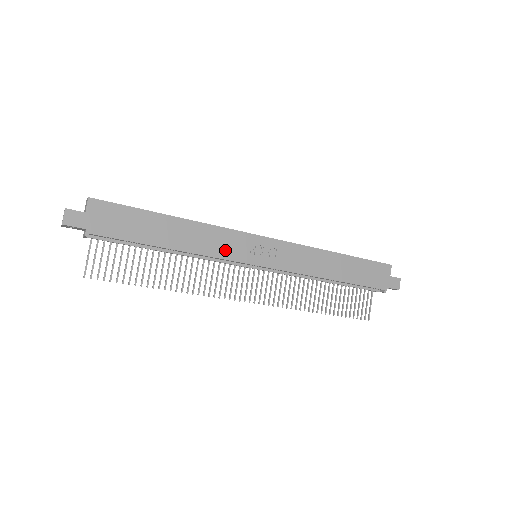
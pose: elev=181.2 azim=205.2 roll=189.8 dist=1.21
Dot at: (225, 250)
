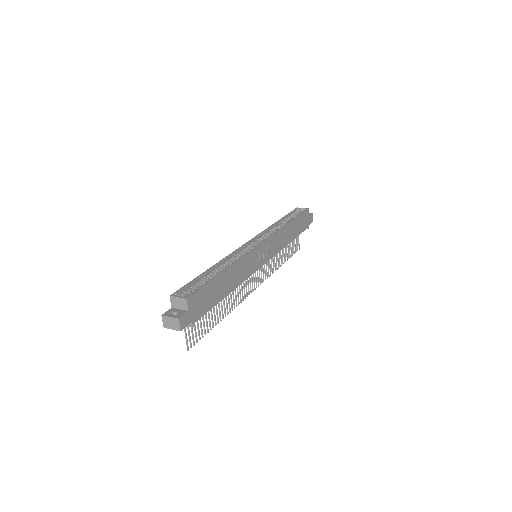
Dot at: (250, 269)
